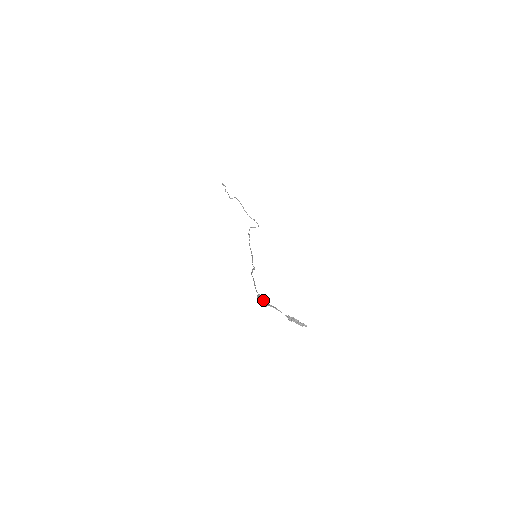
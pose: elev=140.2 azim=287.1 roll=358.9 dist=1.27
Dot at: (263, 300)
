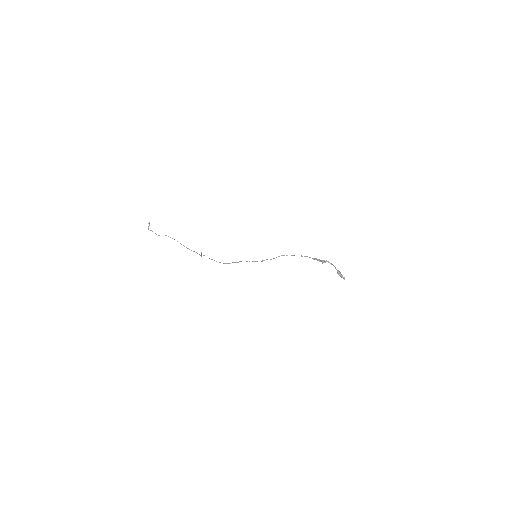
Dot at: (321, 260)
